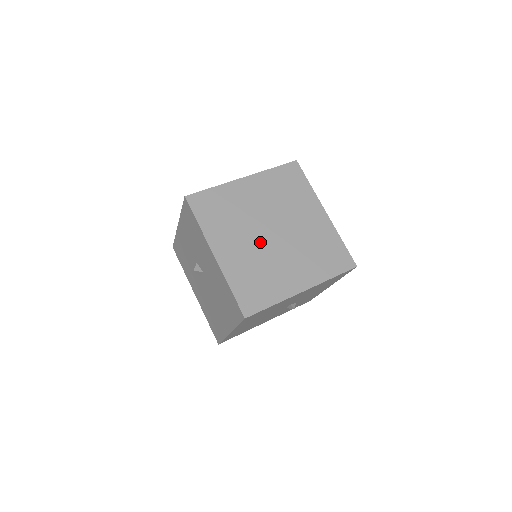
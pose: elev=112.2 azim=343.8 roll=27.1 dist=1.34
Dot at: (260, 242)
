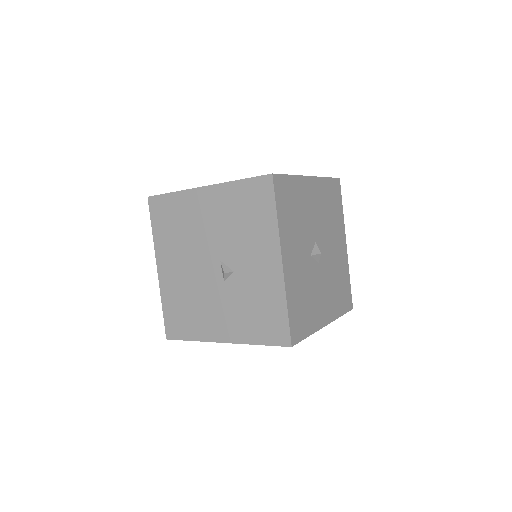
Dot at: occluded
